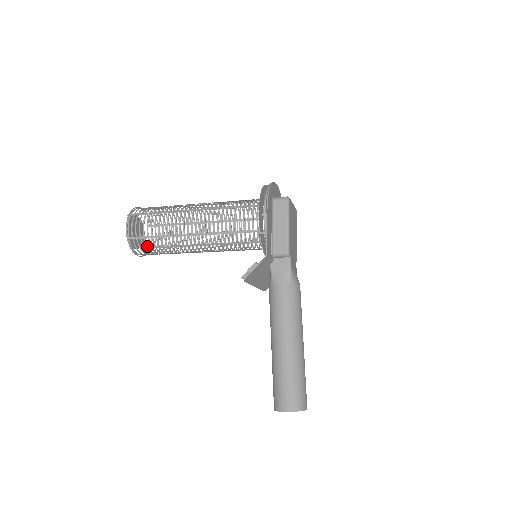
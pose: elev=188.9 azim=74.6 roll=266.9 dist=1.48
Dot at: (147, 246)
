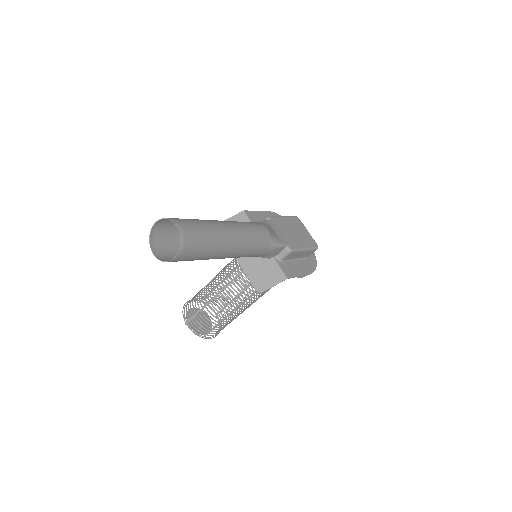
Dot at: occluded
